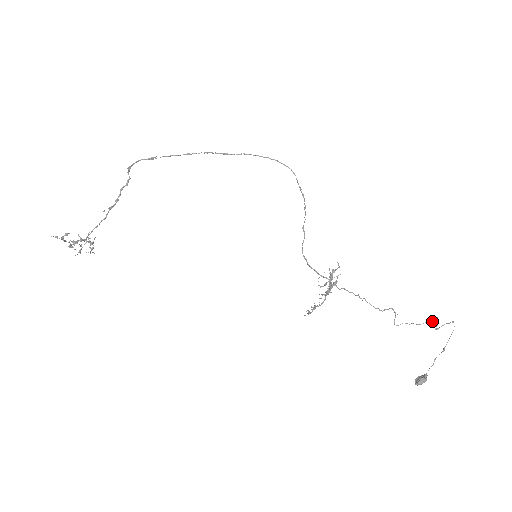
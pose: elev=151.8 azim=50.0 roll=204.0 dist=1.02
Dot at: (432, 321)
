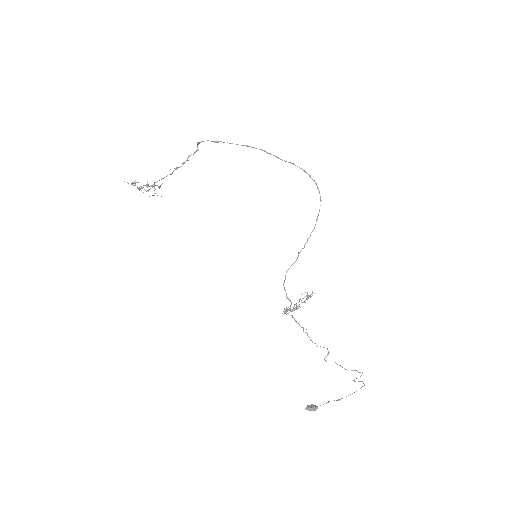
Dot at: (358, 372)
